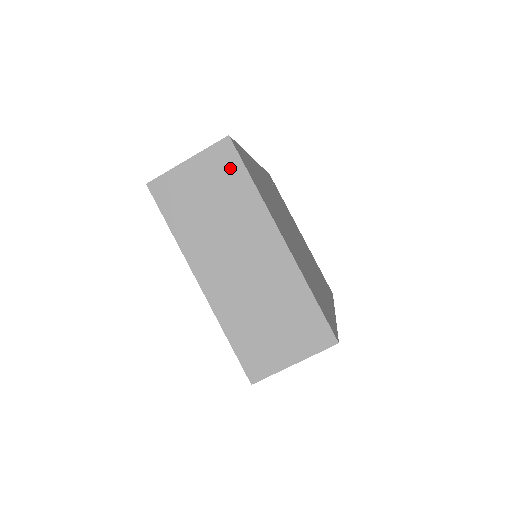
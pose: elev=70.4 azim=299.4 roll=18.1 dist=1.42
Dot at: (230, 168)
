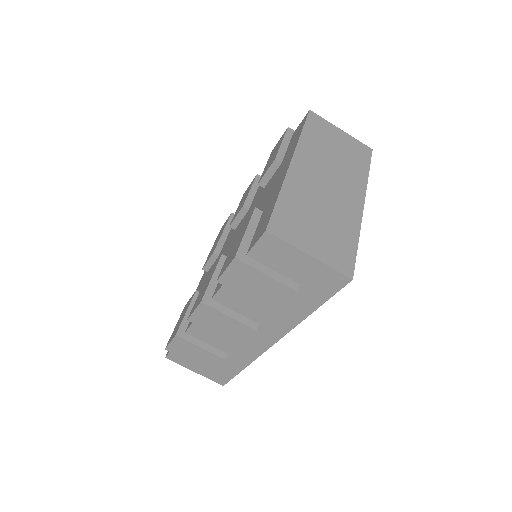
Dot at: (362, 156)
